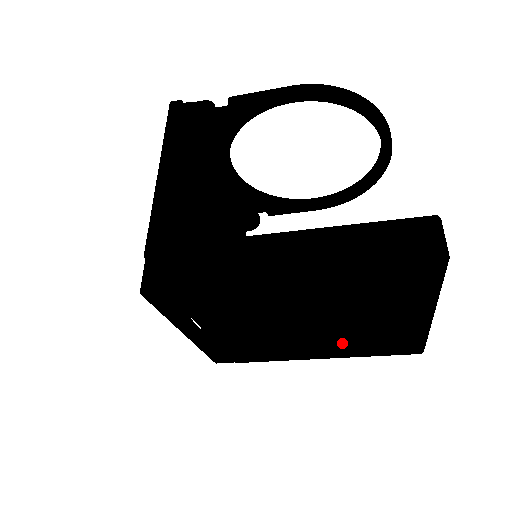
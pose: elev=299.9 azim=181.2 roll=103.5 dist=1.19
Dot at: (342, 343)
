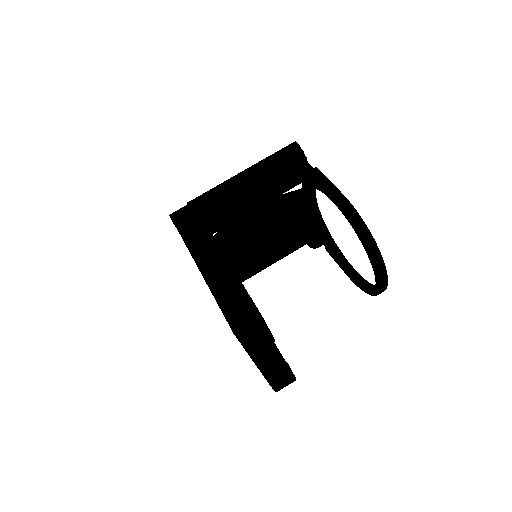
Dot at: occluded
